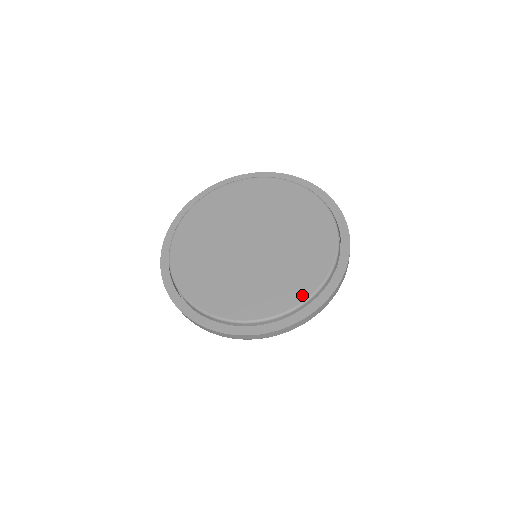
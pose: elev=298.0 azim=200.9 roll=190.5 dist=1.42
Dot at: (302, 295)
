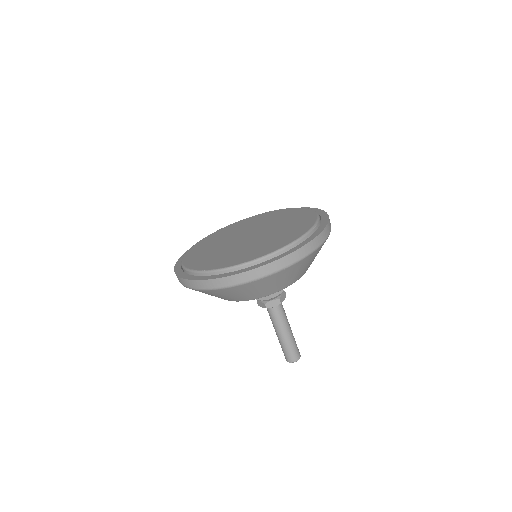
Dot at: (286, 243)
